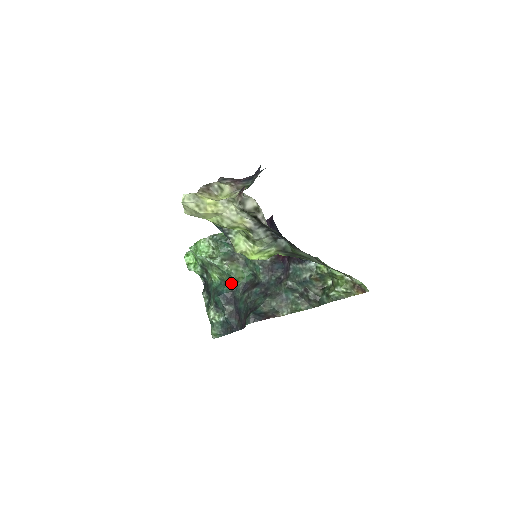
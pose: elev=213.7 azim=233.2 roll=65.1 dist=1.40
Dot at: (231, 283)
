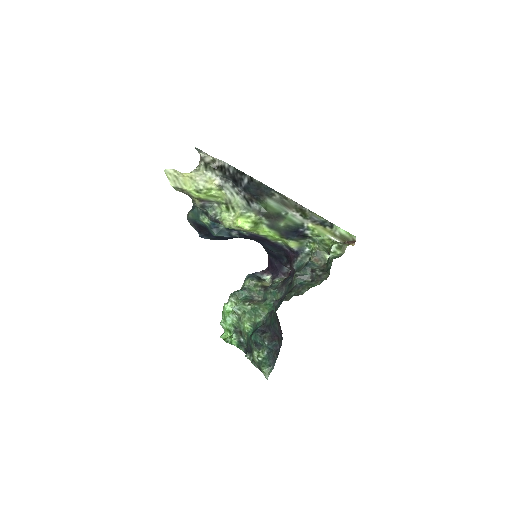
Dot at: (260, 319)
